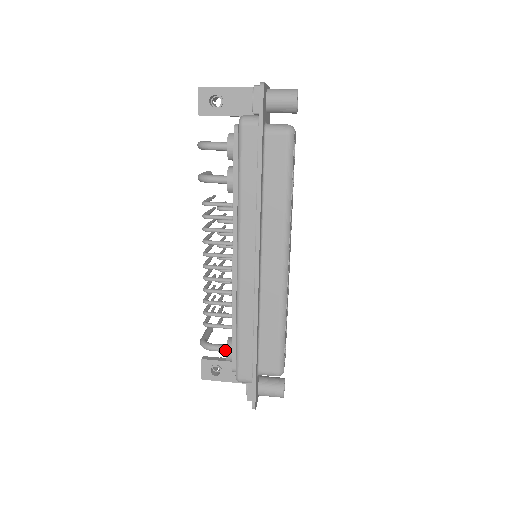
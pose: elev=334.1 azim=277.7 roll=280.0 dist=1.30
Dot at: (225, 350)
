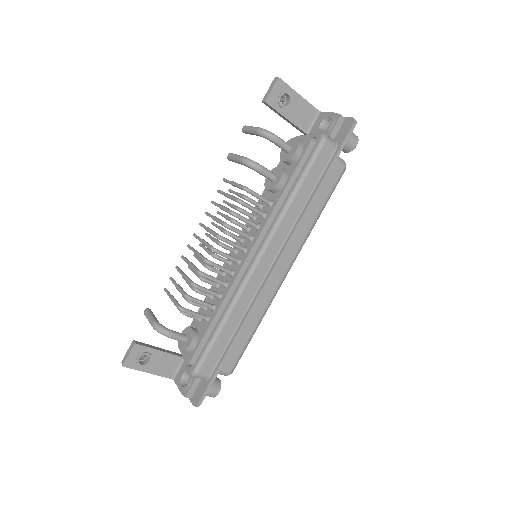
Dot at: (185, 340)
